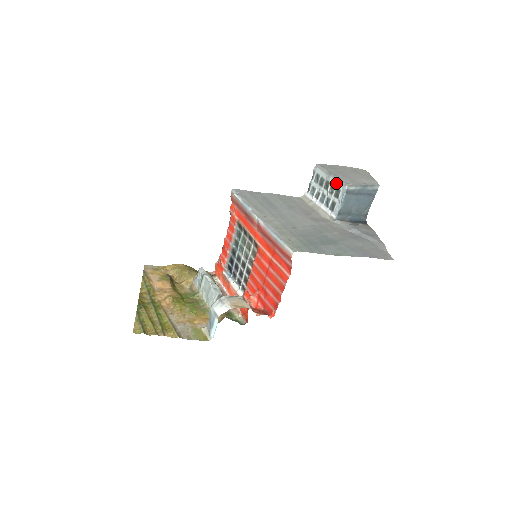
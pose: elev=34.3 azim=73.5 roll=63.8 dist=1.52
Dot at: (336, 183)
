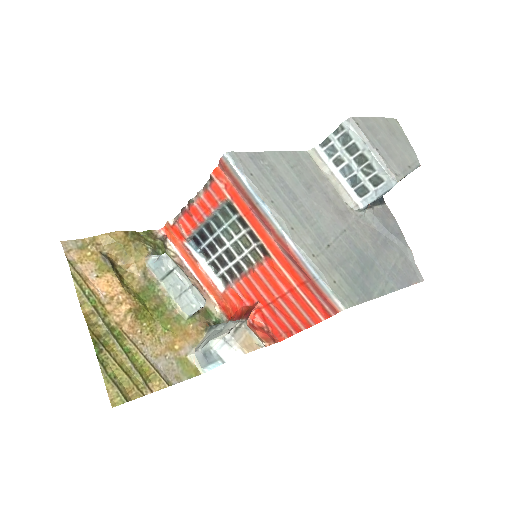
Dot at: (380, 168)
